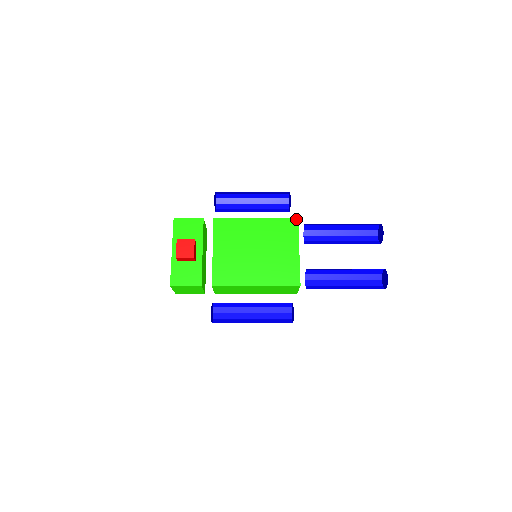
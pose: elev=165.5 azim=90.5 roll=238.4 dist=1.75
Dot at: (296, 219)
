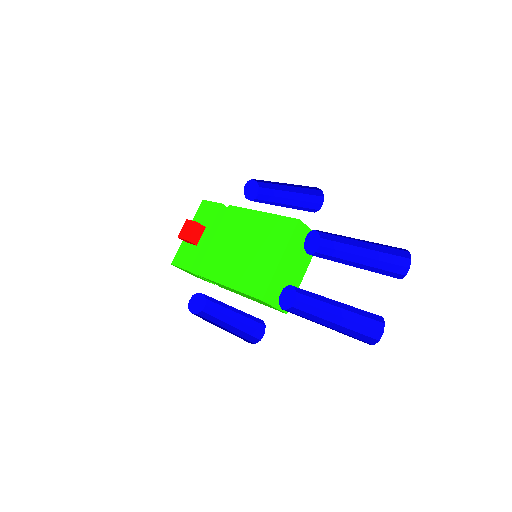
Dot at: (296, 220)
